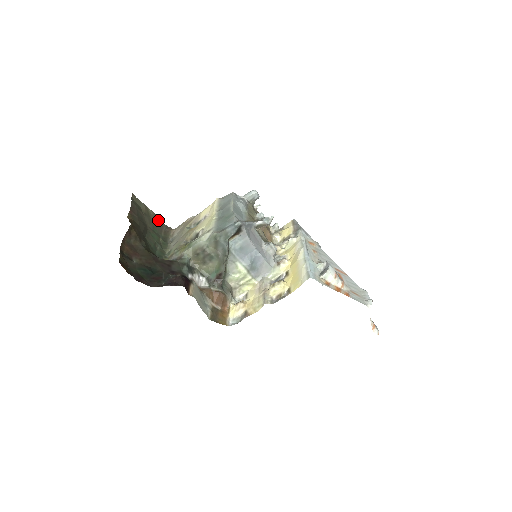
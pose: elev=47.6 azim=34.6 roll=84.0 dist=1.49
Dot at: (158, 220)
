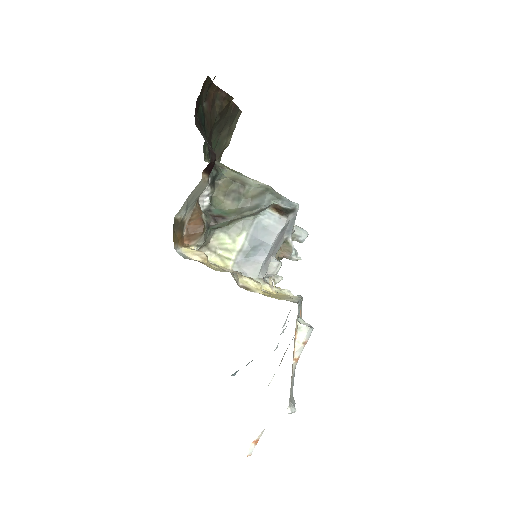
Dot at: (223, 151)
